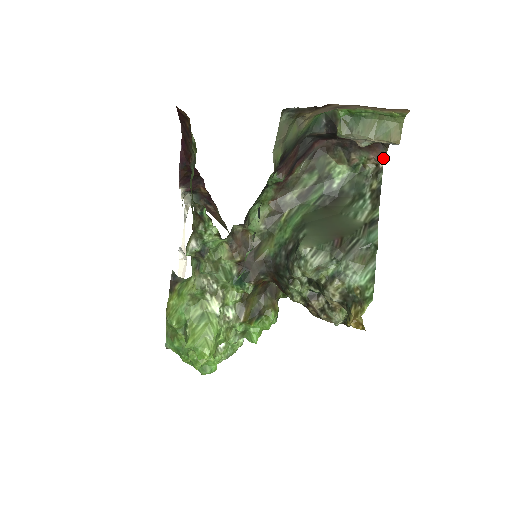
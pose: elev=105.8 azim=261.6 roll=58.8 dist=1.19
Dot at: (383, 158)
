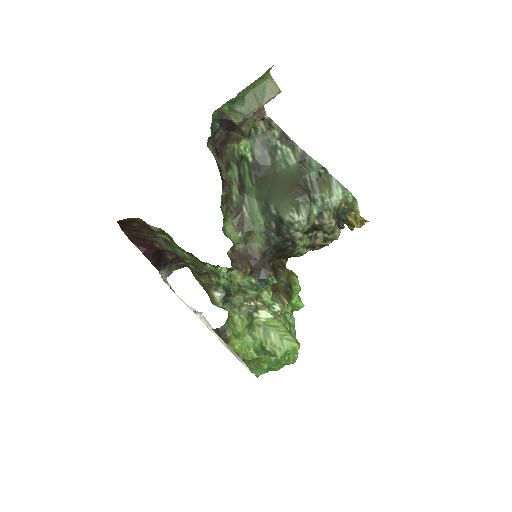
Dot at: (264, 111)
